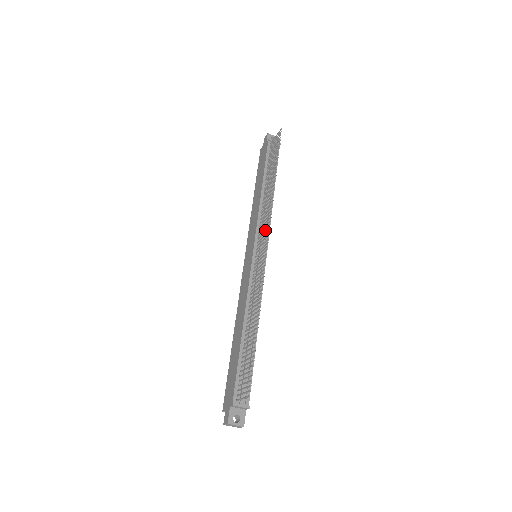
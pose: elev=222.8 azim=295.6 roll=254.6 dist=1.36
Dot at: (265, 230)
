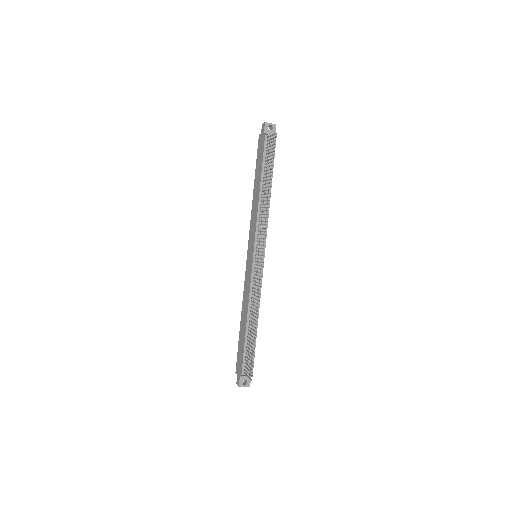
Dot at: occluded
